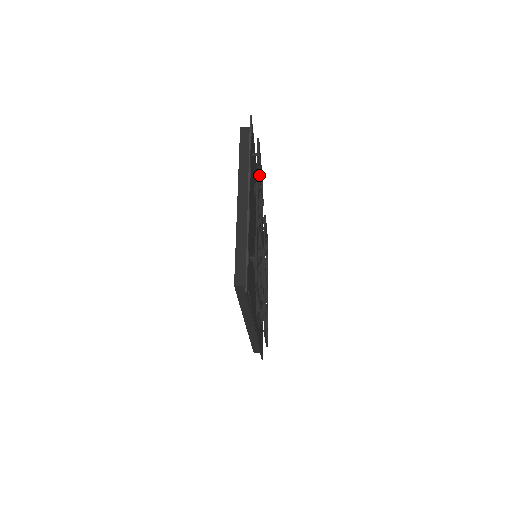
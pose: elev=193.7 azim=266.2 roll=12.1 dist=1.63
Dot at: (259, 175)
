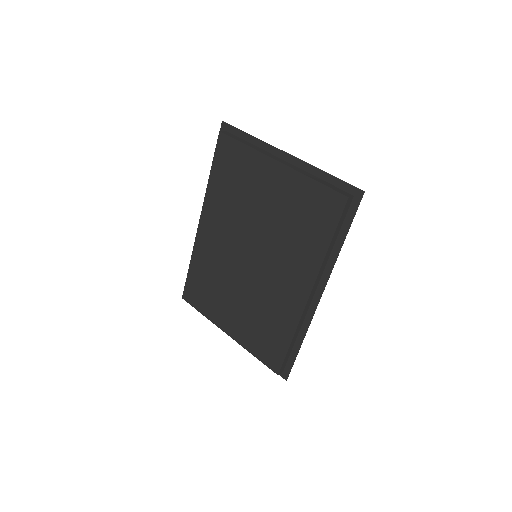
Dot at: occluded
